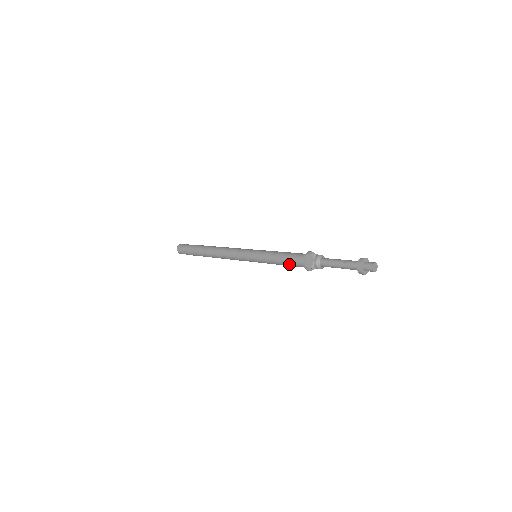
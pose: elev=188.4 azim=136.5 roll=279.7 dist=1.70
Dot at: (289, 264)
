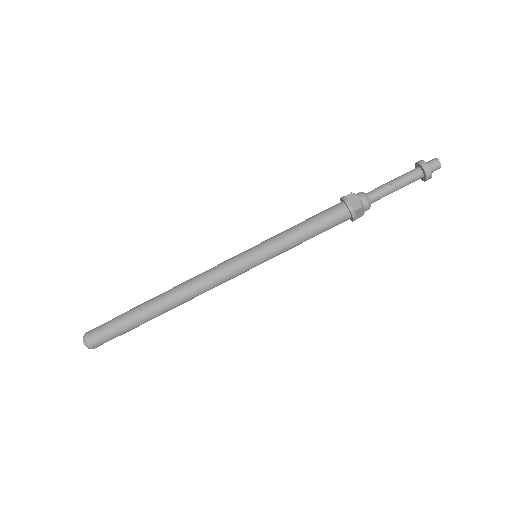
Dot at: (322, 226)
